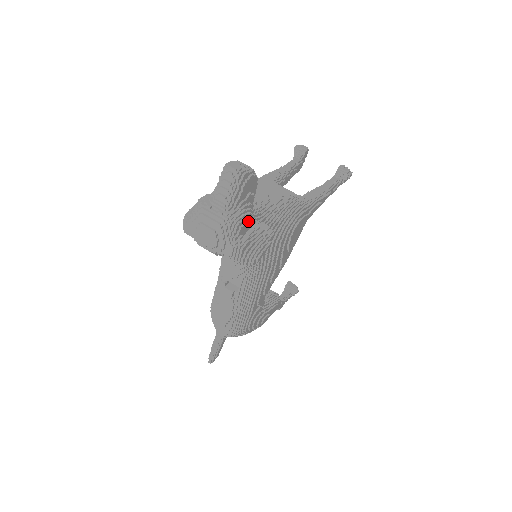
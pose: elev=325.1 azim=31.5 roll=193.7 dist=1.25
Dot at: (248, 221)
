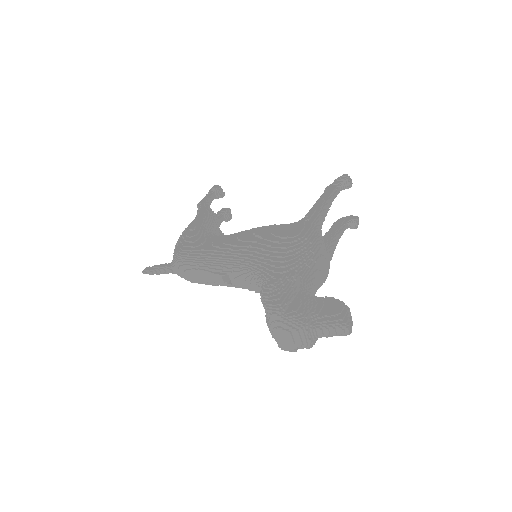
Dot at: occluded
